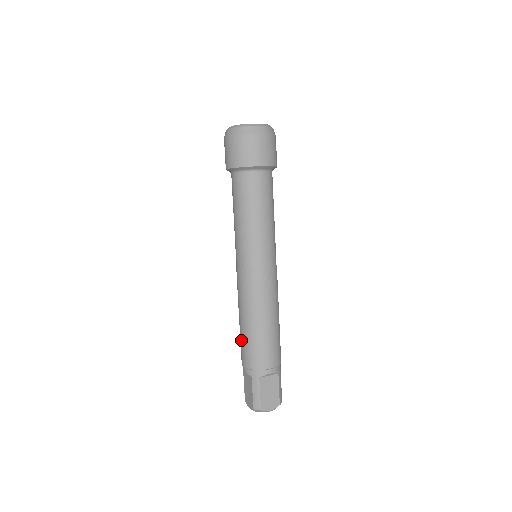
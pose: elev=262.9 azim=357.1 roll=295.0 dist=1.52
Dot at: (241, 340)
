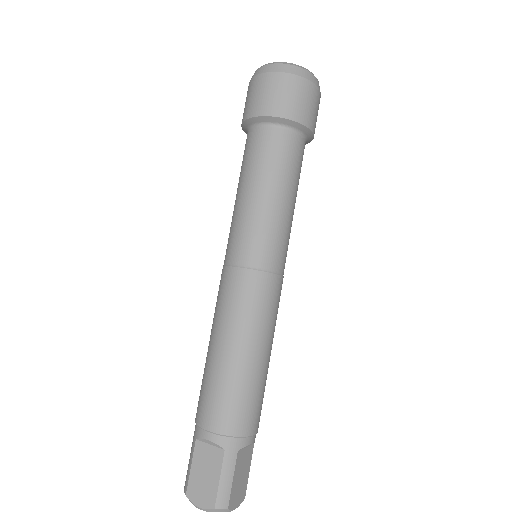
Dot at: (215, 385)
